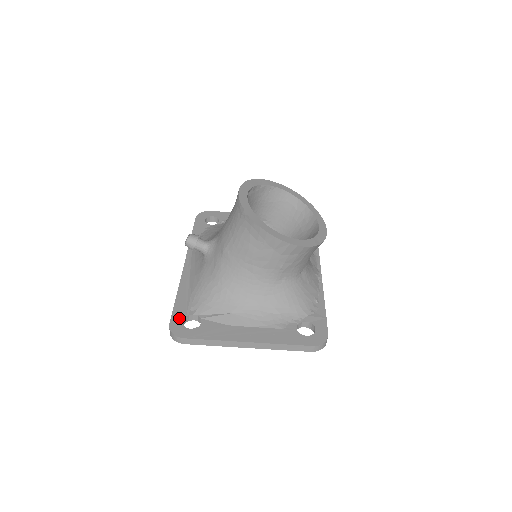
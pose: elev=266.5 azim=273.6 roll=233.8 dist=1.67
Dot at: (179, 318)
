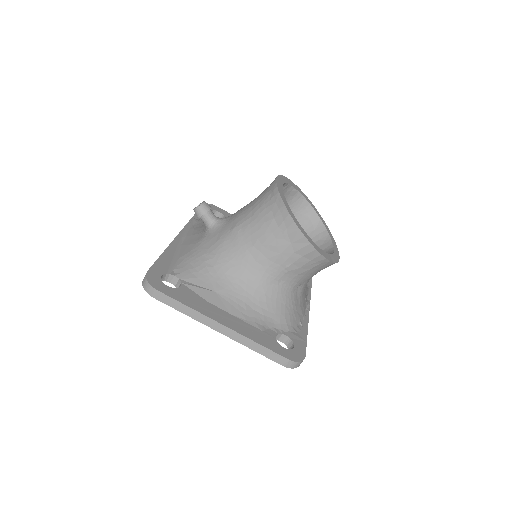
Dot at: (159, 272)
